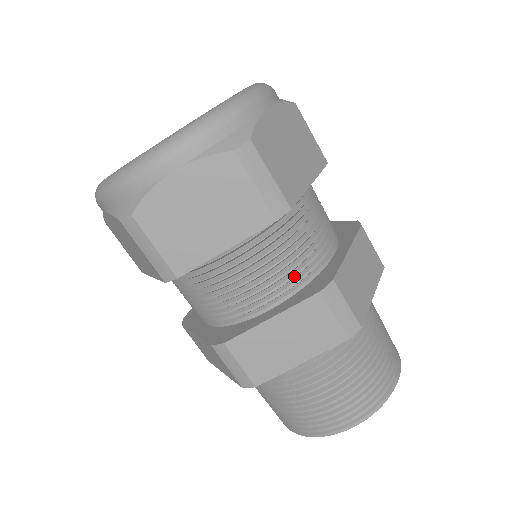
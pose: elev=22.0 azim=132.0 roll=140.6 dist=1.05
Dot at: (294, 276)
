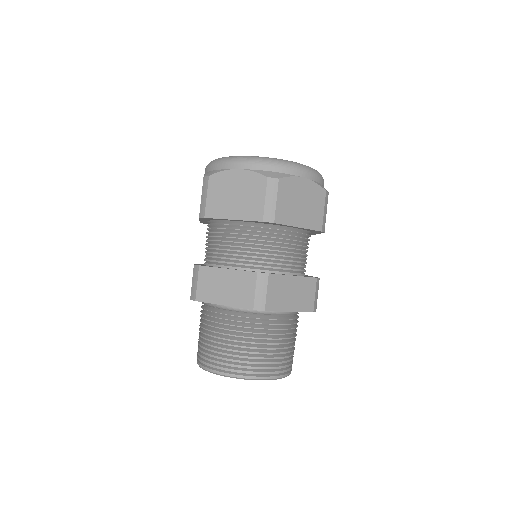
Dot at: (302, 266)
